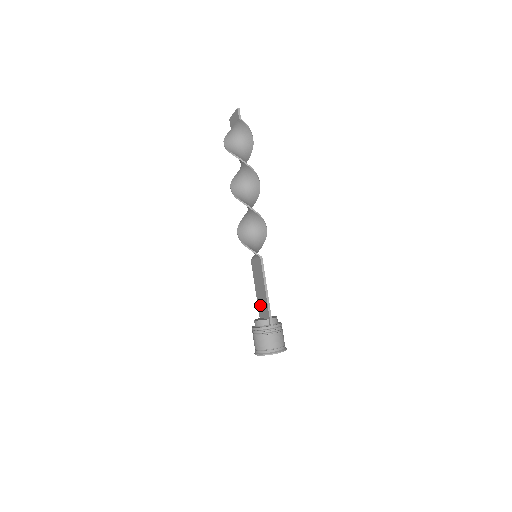
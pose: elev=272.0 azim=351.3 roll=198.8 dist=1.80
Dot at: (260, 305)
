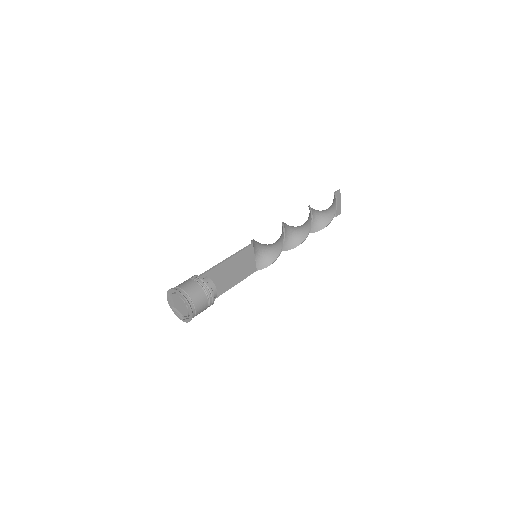
Dot at: (219, 285)
